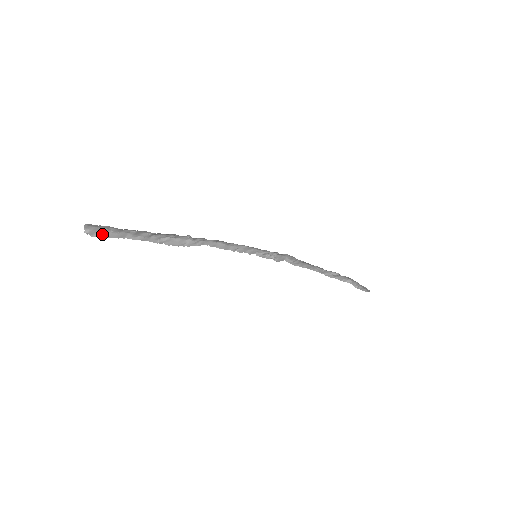
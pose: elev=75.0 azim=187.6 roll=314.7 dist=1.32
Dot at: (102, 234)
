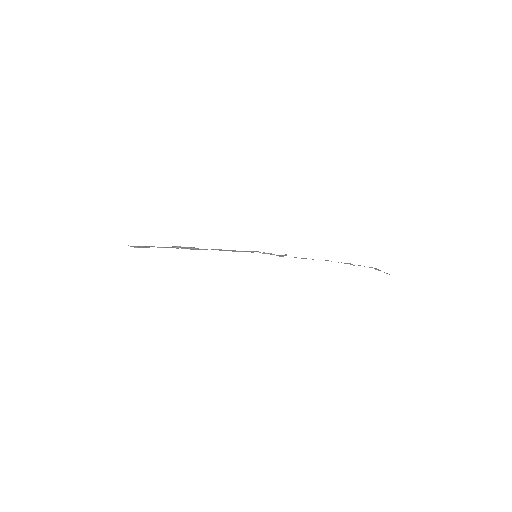
Dot at: (138, 247)
